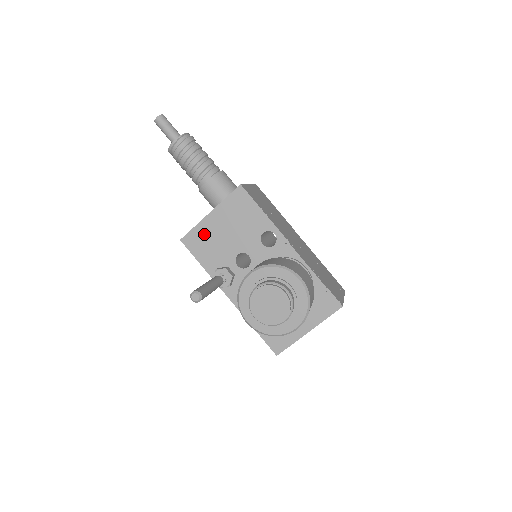
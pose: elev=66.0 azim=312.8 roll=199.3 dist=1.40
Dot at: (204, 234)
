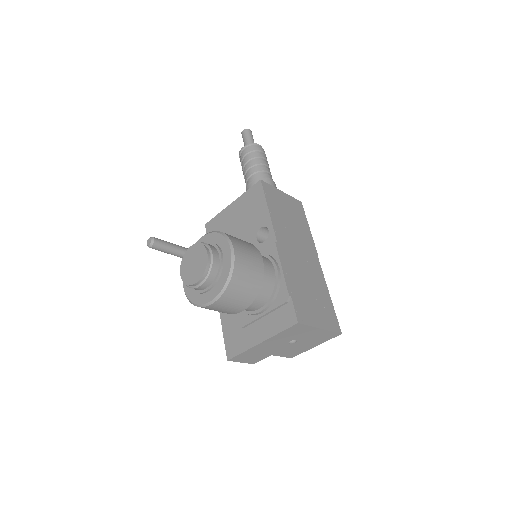
Dot at: (221, 222)
